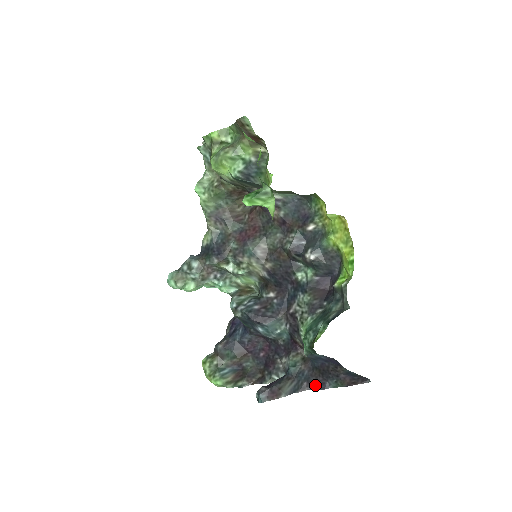
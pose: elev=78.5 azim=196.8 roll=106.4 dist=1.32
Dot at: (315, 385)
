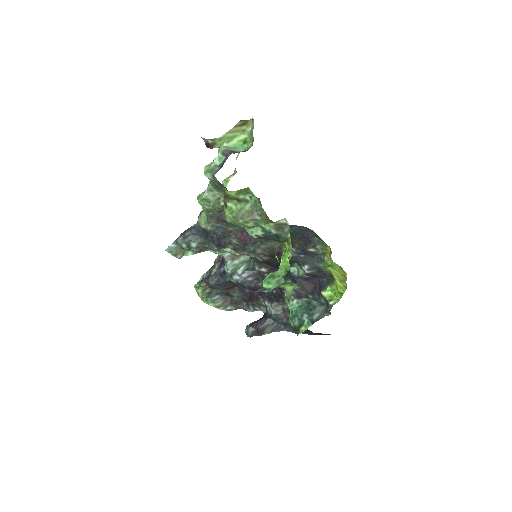
Dot at: (290, 330)
